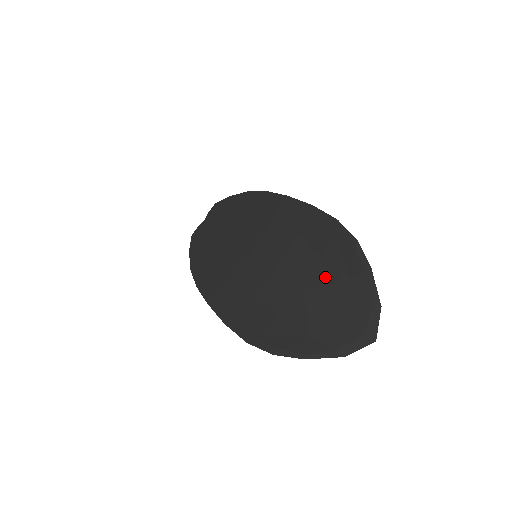
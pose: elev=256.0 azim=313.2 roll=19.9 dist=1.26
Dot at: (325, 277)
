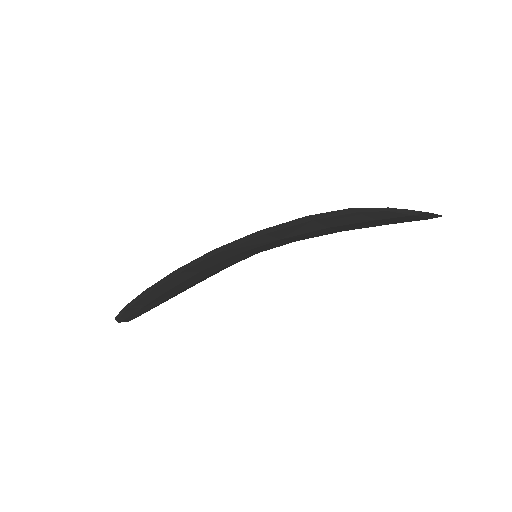
Dot at: occluded
